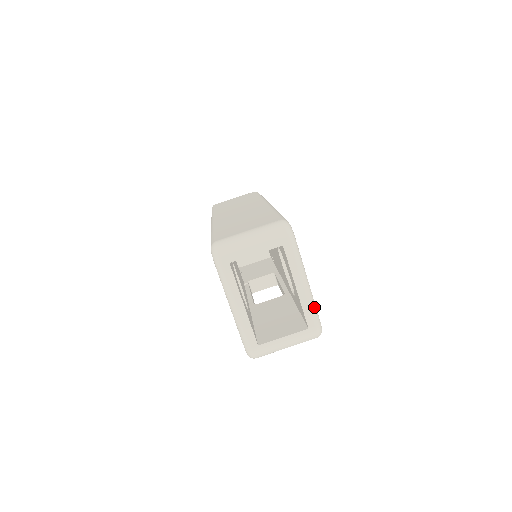
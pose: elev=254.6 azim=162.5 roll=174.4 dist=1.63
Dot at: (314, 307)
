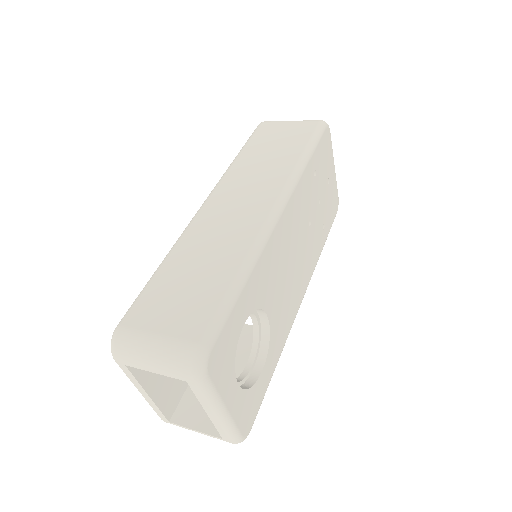
Dot at: (231, 429)
